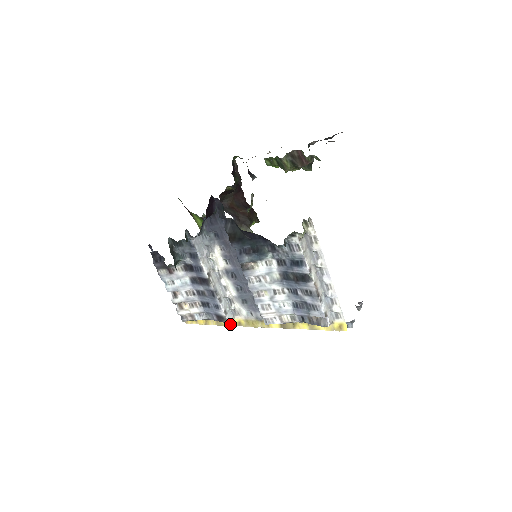
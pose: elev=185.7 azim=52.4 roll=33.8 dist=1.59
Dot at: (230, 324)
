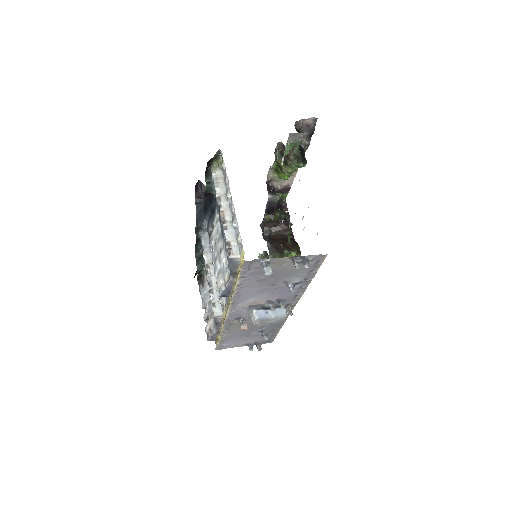
Dot at: (222, 325)
